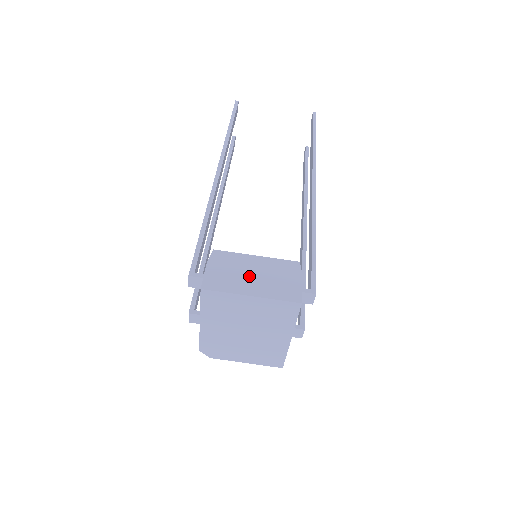
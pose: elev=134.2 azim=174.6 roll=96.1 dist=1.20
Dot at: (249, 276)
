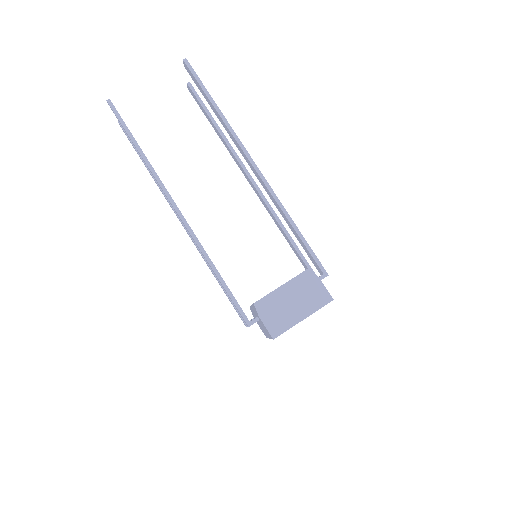
Dot at: (291, 306)
